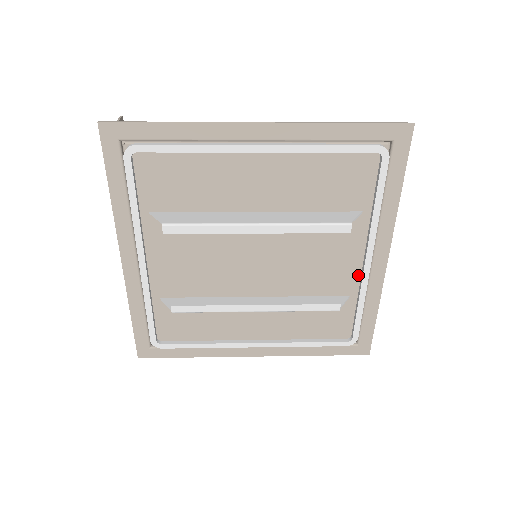
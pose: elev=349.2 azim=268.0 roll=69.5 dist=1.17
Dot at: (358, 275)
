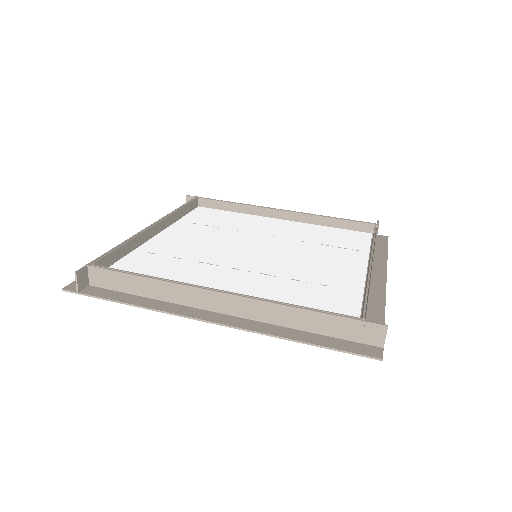
Dot at: occluded
